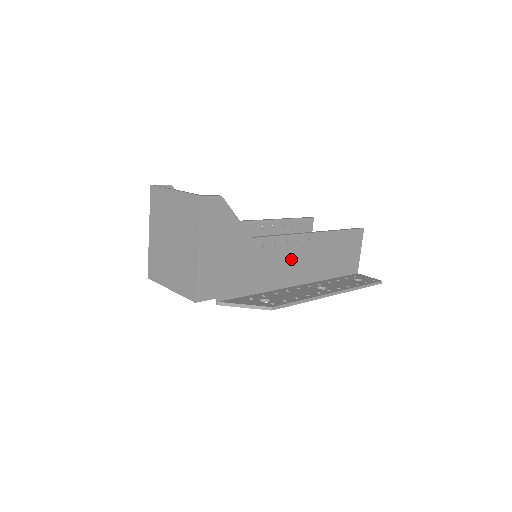
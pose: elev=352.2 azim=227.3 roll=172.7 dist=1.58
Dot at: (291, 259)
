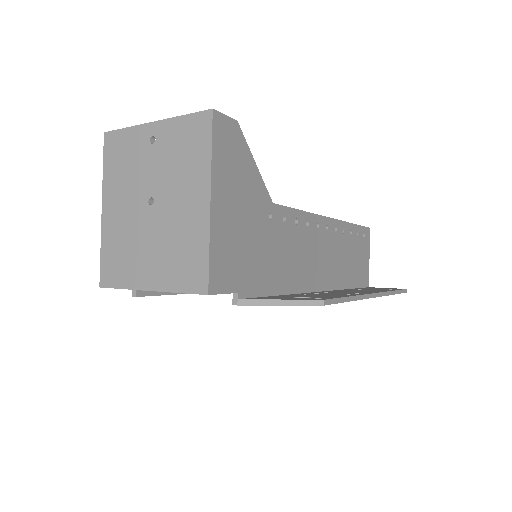
Dot at: (312, 250)
